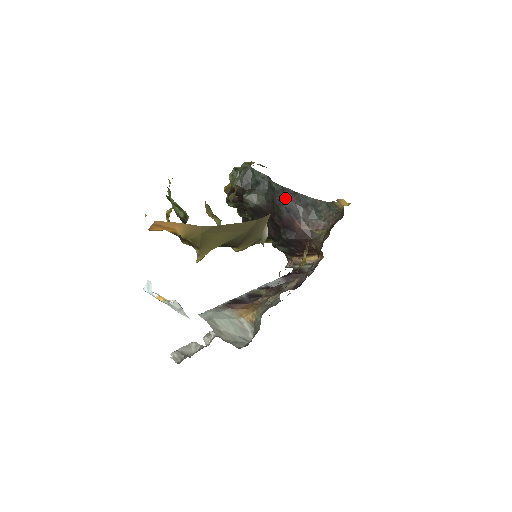
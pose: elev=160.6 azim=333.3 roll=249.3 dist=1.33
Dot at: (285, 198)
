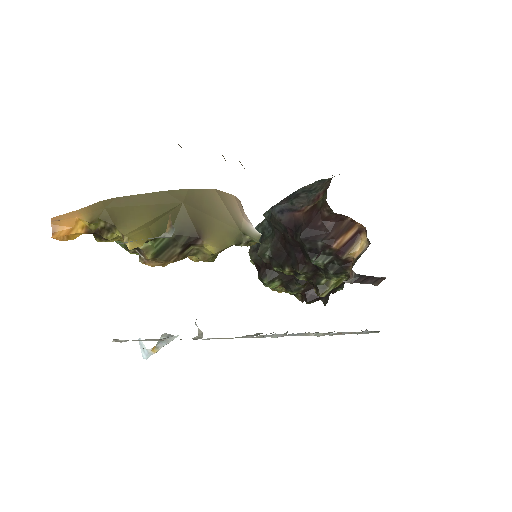
Dot at: (273, 208)
